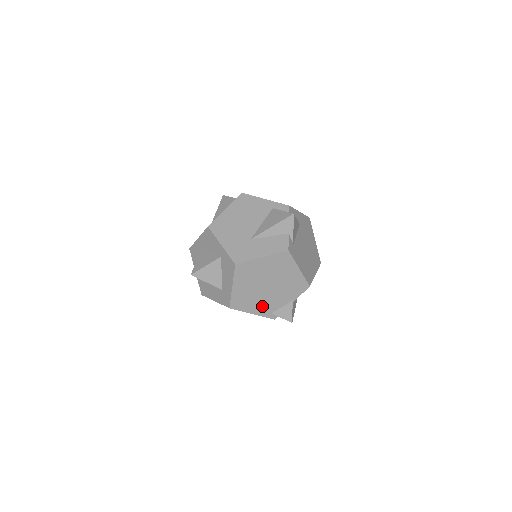
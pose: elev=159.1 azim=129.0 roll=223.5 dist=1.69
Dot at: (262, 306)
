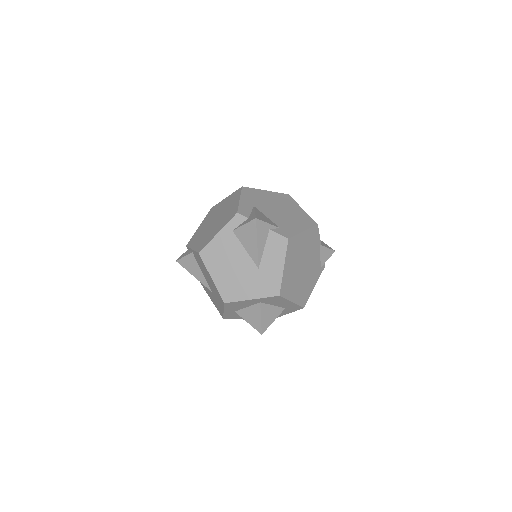
Dot at: (313, 276)
